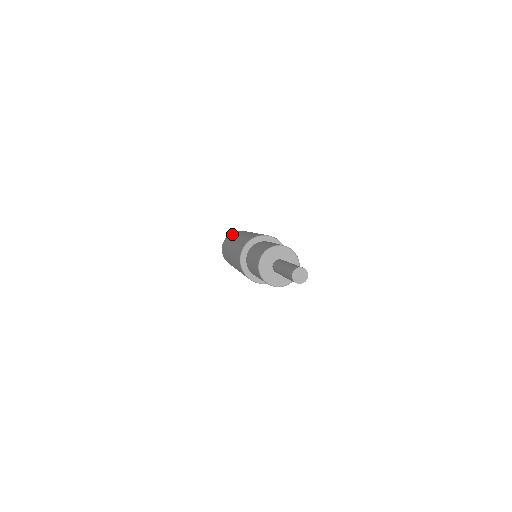
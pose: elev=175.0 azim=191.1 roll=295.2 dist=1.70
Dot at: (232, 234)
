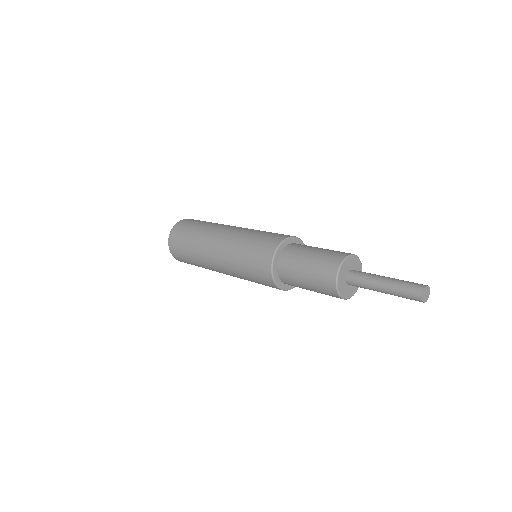
Dot at: (184, 232)
